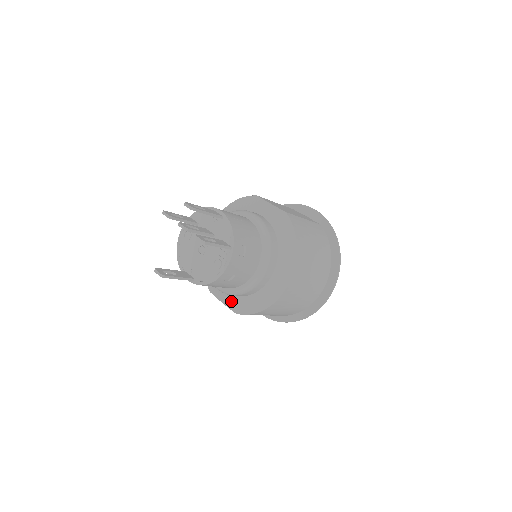
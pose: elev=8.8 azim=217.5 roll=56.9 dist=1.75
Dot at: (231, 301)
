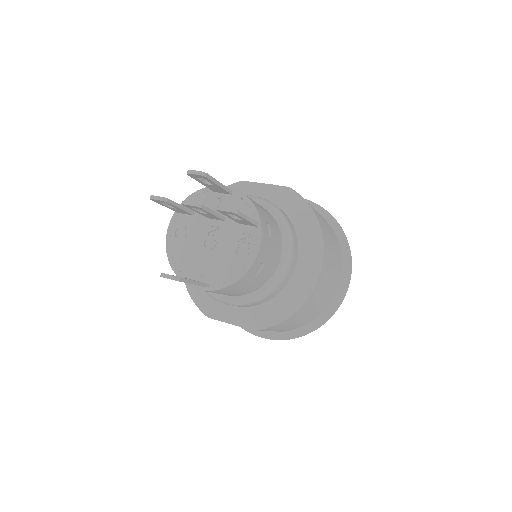
Dot at: (245, 316)
